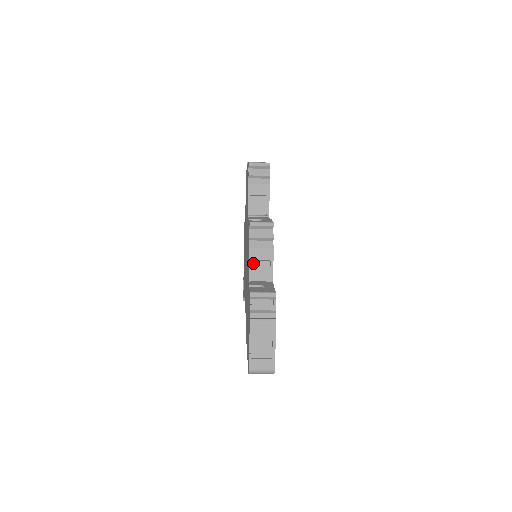
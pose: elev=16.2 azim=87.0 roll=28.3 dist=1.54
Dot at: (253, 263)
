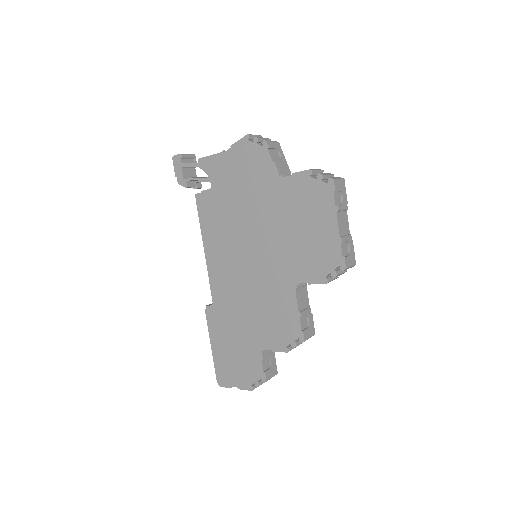
Dot at: (277, 349)
